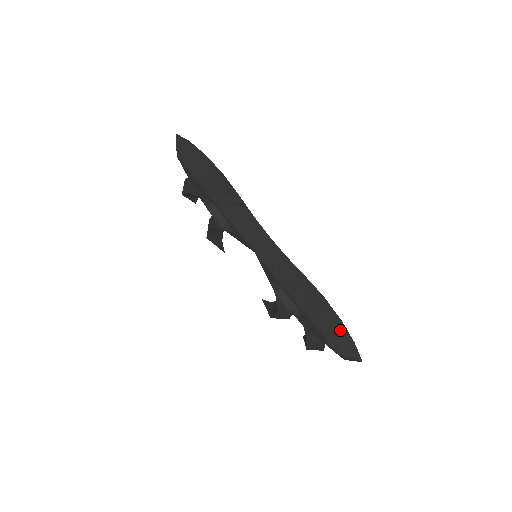
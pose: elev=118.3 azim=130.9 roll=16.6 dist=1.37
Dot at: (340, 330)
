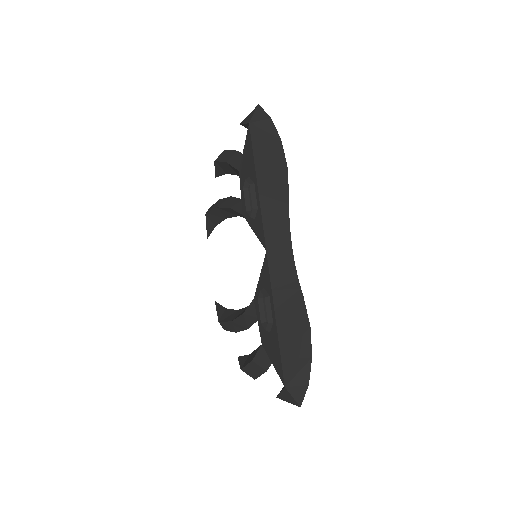
Dot at: (304, 365)
